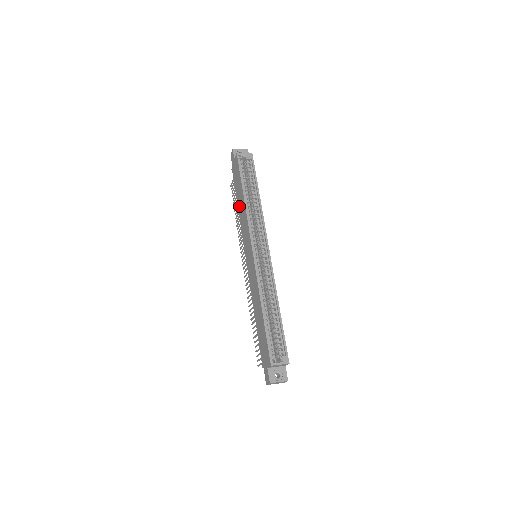
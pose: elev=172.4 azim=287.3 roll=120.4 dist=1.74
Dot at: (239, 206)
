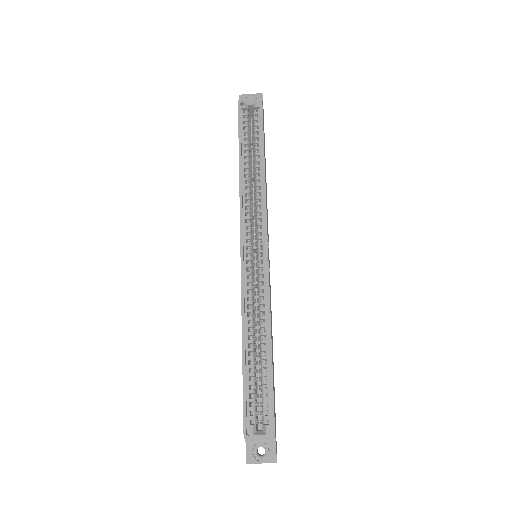
Dot at: occluded
